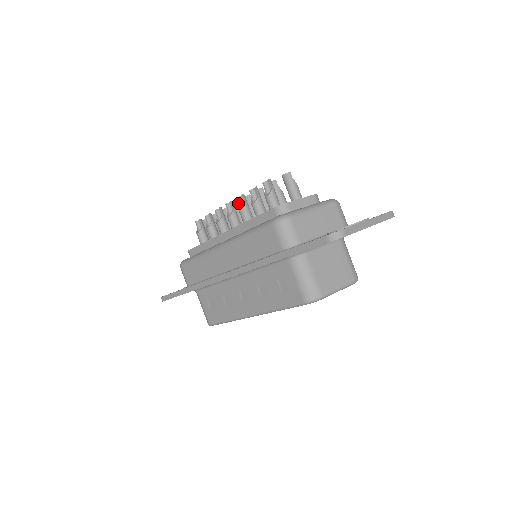
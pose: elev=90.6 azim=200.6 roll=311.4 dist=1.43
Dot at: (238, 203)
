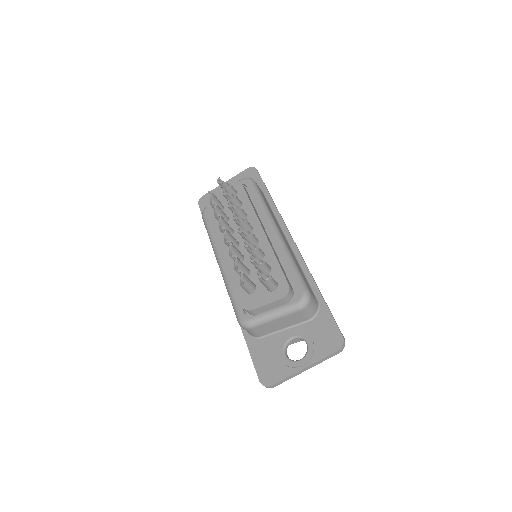
Dot at: (236, 220)
